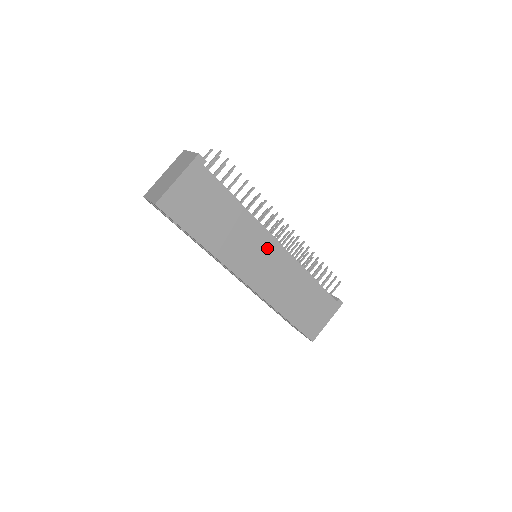
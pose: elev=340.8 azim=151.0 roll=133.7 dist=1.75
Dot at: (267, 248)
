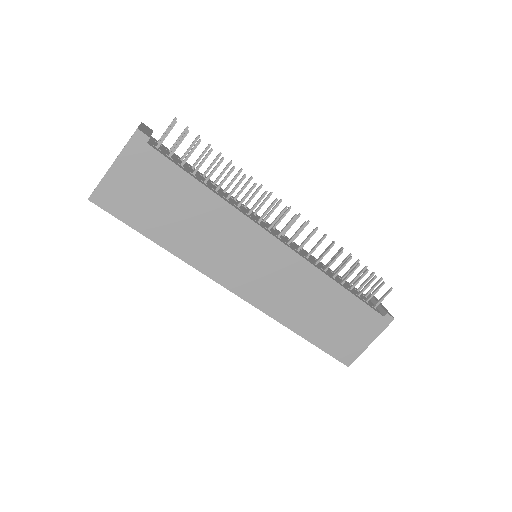
Dot at: (261, 248)
